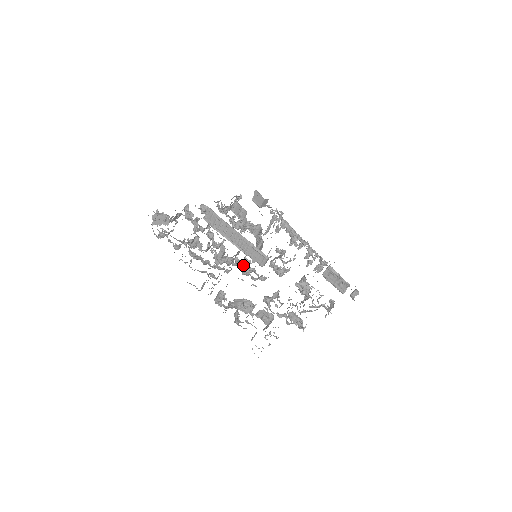
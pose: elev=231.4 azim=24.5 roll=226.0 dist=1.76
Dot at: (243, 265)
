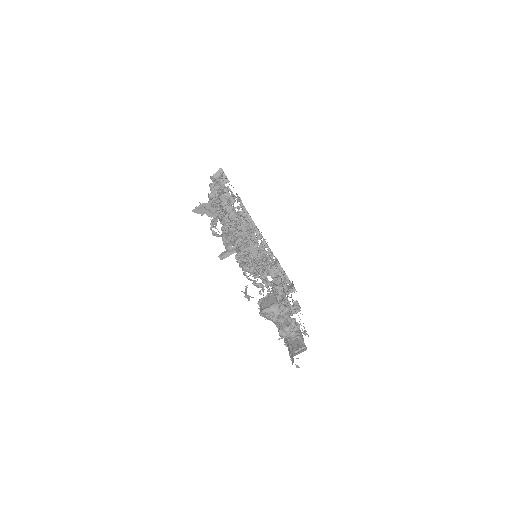
Dot at: occluded
